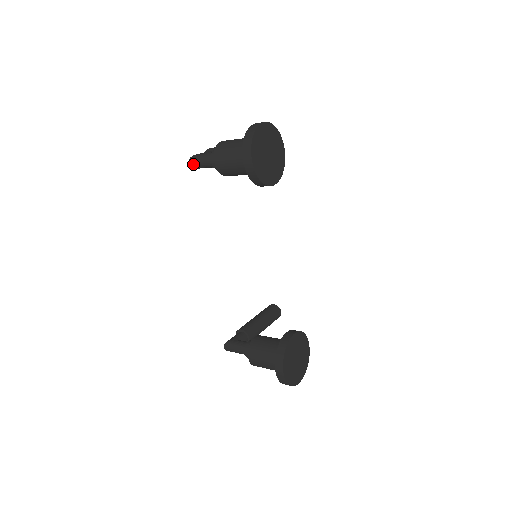
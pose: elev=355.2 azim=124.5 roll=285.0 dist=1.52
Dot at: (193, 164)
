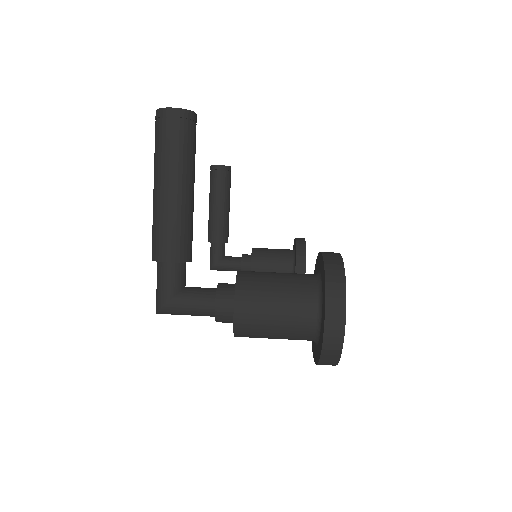
Dot at: (167, 313)
